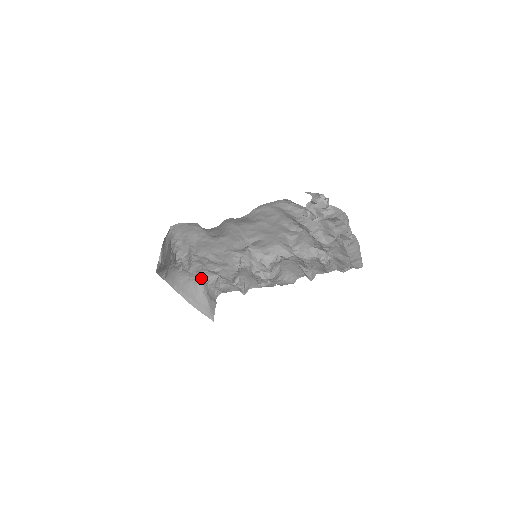
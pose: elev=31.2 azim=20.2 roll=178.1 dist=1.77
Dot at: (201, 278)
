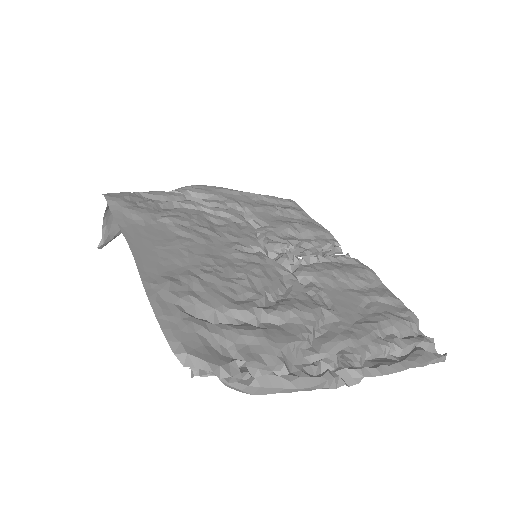
Dot at: occluded
